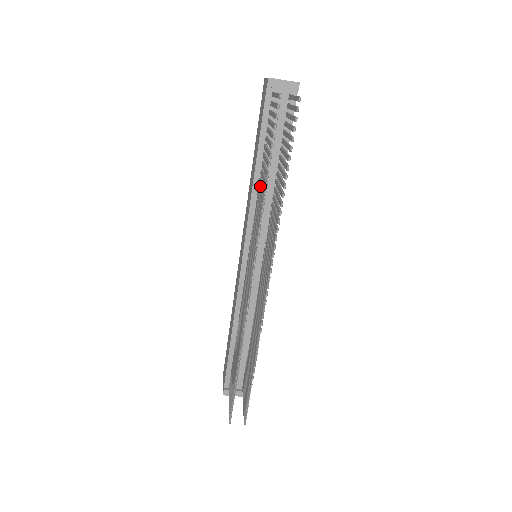
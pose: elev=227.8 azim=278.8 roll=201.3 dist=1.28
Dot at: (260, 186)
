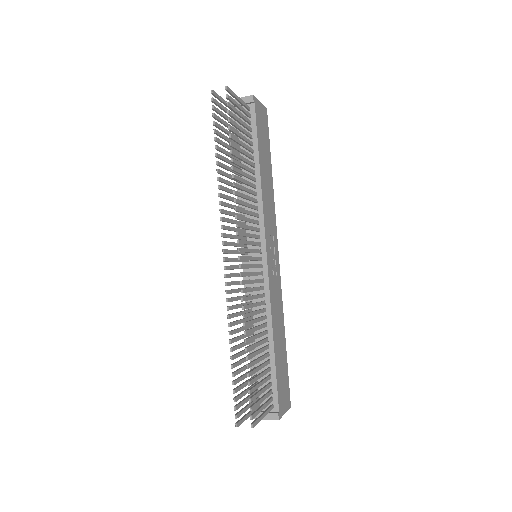
Dot at: occluded
